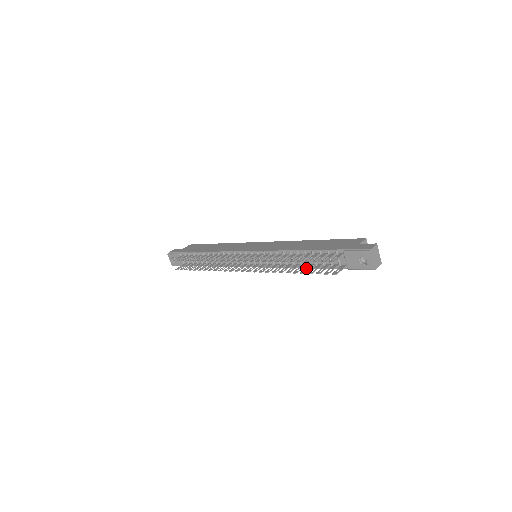
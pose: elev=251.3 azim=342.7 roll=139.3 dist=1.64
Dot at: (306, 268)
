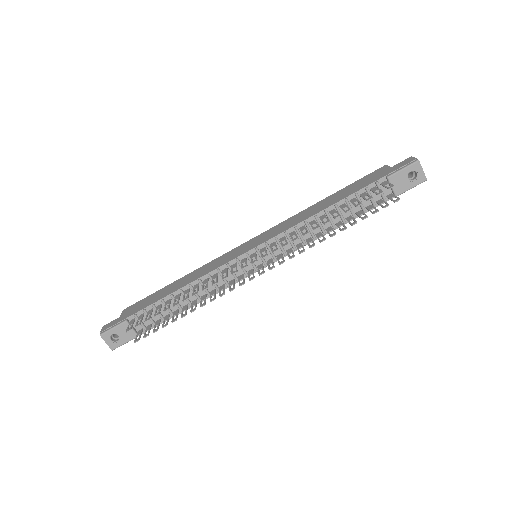
Dot at: (349, 221)
